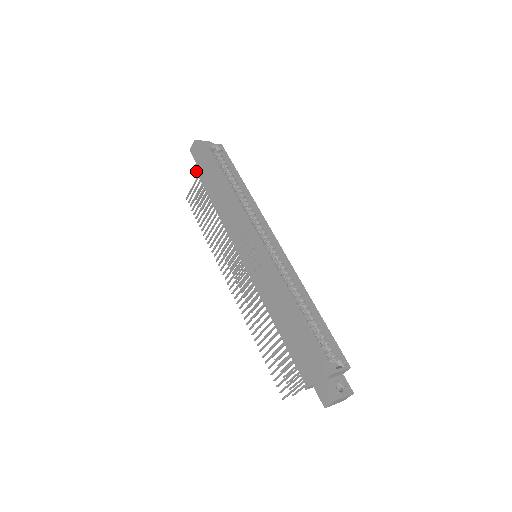
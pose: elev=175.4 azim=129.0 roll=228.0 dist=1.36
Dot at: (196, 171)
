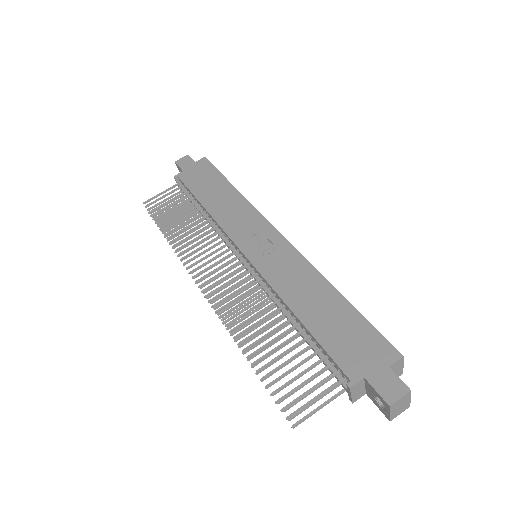
Dot at: (180, 177)
